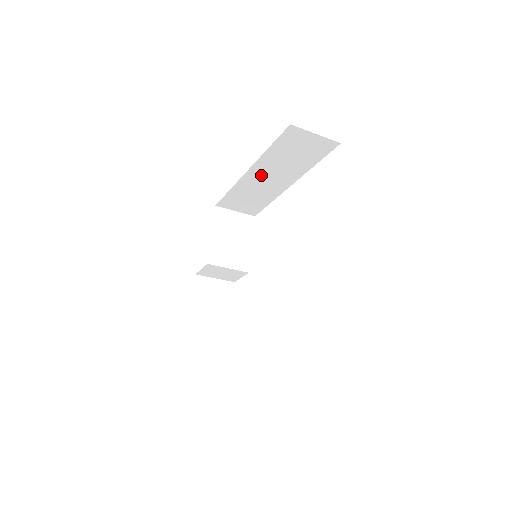
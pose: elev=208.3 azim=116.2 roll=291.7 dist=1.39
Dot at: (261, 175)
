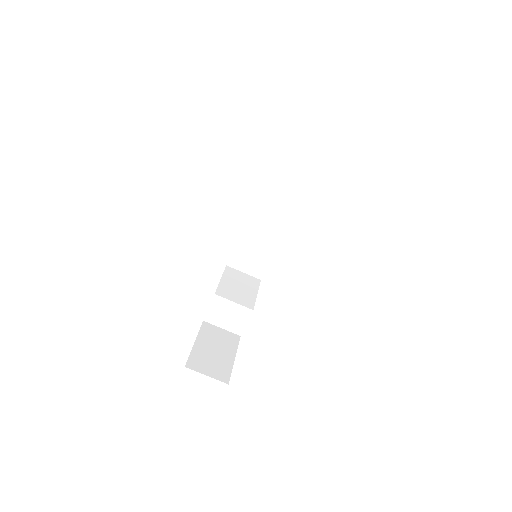
Dot at: (262, 214)
